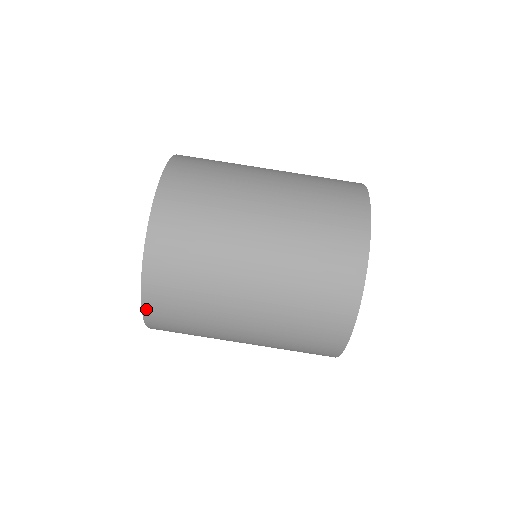
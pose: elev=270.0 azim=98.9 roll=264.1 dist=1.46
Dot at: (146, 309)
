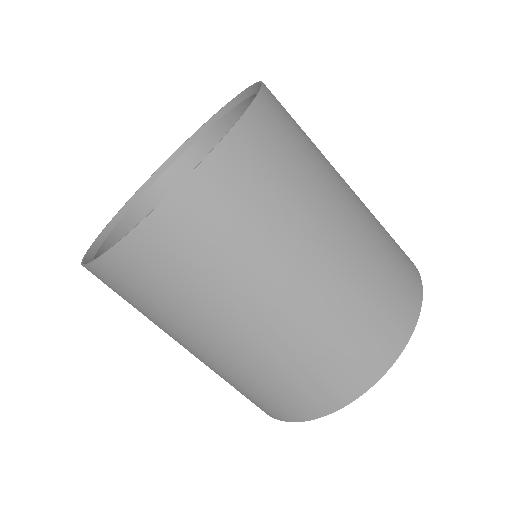
Dot at: occluded
